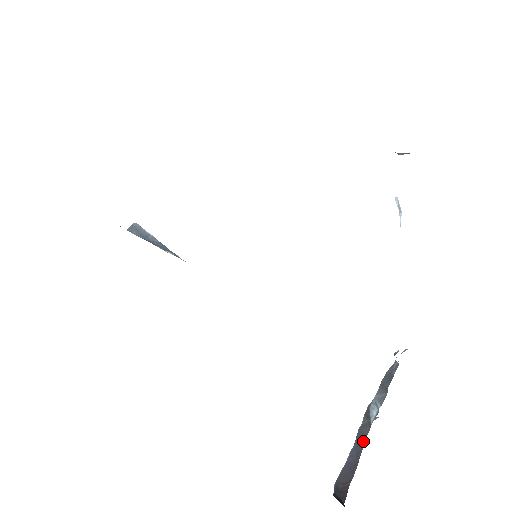
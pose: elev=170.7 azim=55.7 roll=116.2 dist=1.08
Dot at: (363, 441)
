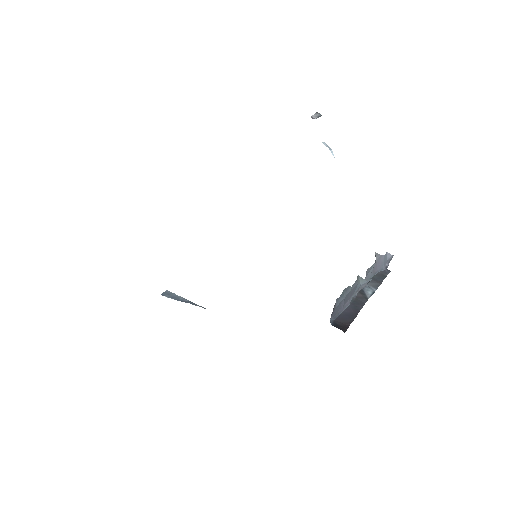
Dot at: (360, 305)
